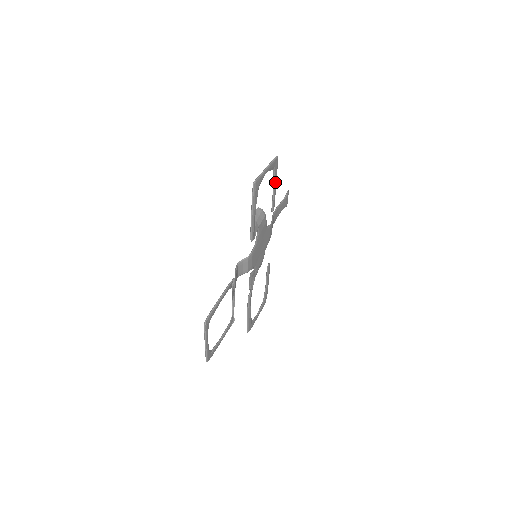
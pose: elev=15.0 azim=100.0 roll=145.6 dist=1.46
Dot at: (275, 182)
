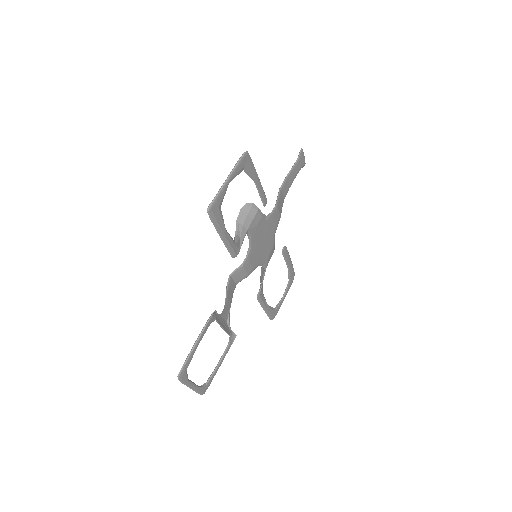
Dot at: (255, 177)
